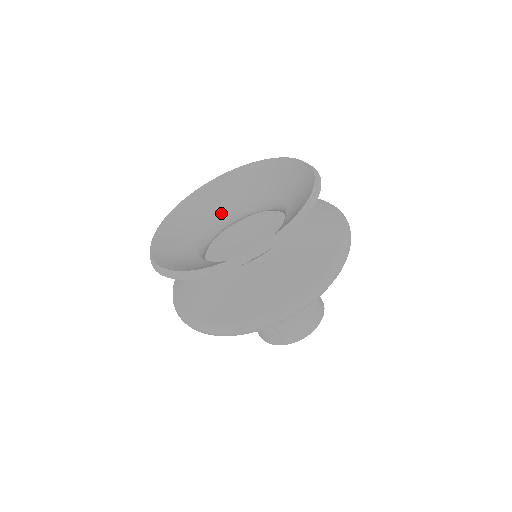
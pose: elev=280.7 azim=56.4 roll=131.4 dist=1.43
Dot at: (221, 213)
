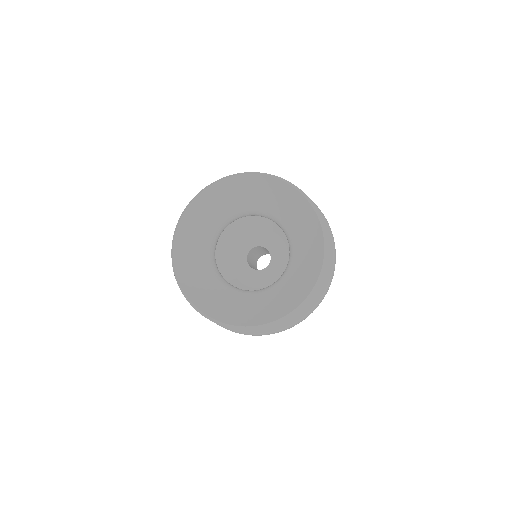
Dot at: (210, 243)
